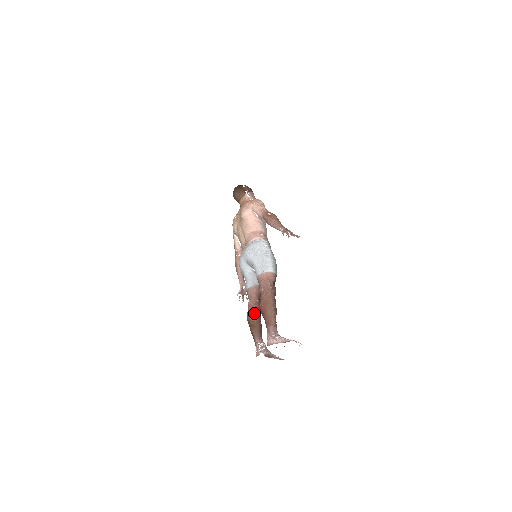
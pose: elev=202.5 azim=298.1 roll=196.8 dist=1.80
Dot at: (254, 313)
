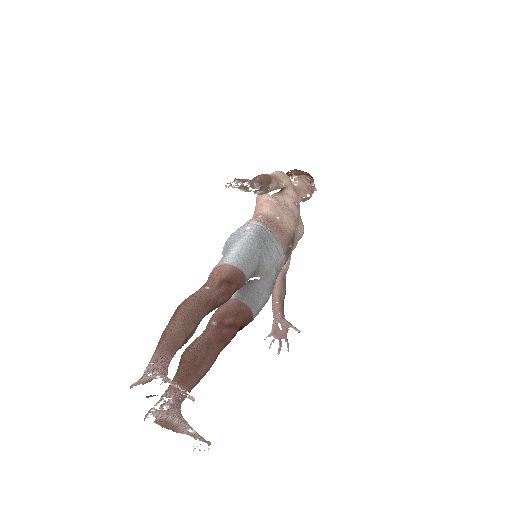
Dot at: (192, 343)
